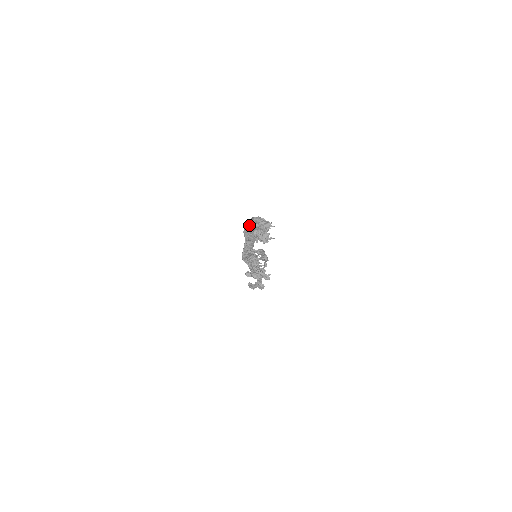
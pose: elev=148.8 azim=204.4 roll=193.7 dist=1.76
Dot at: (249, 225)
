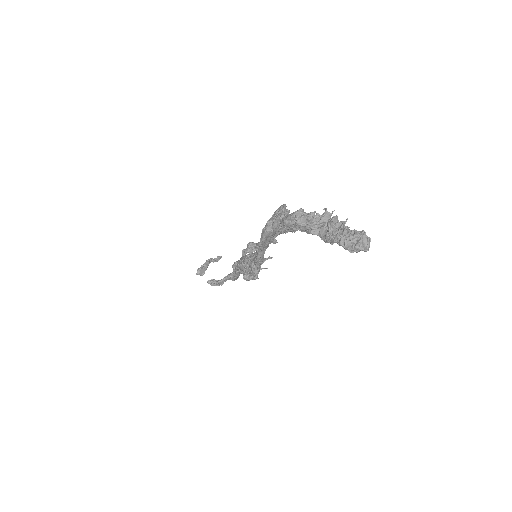
Dot at: occluded
